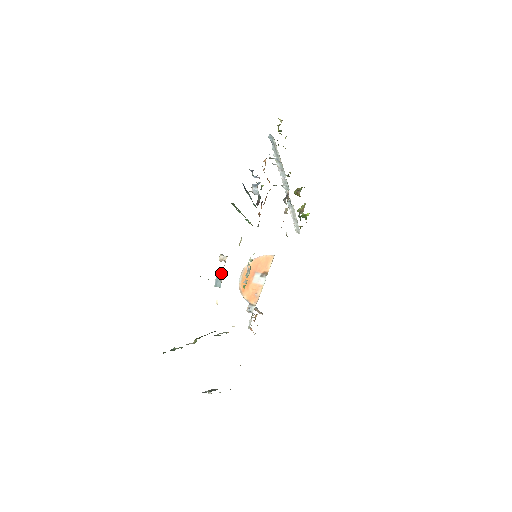
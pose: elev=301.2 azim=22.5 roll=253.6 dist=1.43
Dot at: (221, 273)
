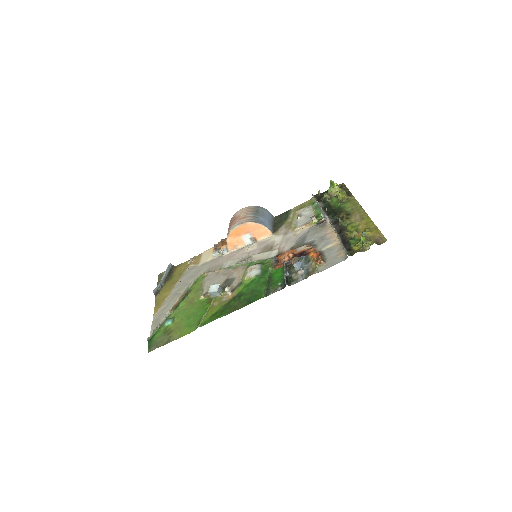
Dot at: (219, 294)
